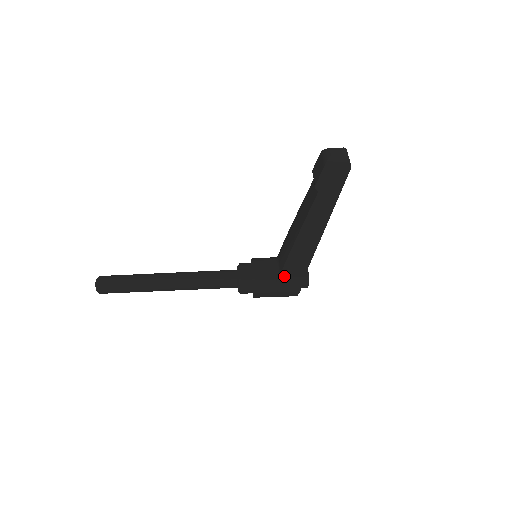
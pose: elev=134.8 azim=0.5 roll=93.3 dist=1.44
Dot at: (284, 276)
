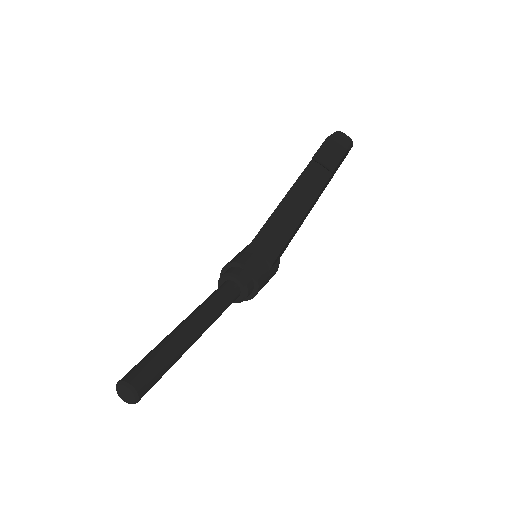
Dot at: (273, 264)
